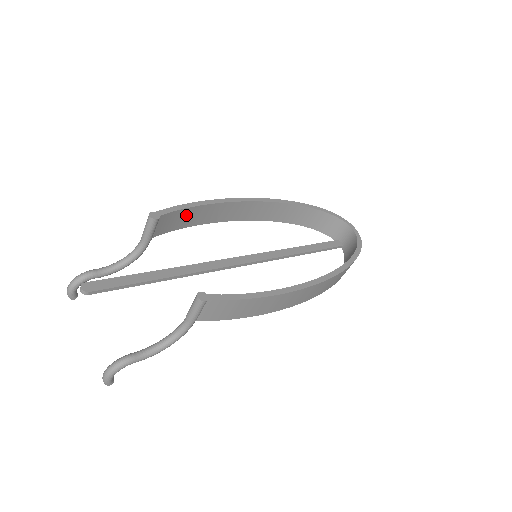
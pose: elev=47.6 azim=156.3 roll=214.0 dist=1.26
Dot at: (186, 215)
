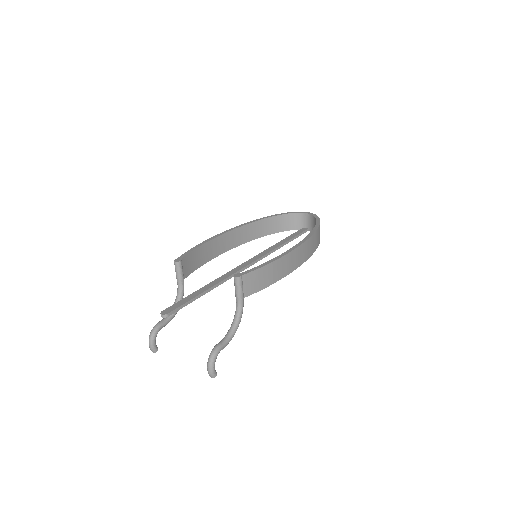
Dot at: (196, 256)
